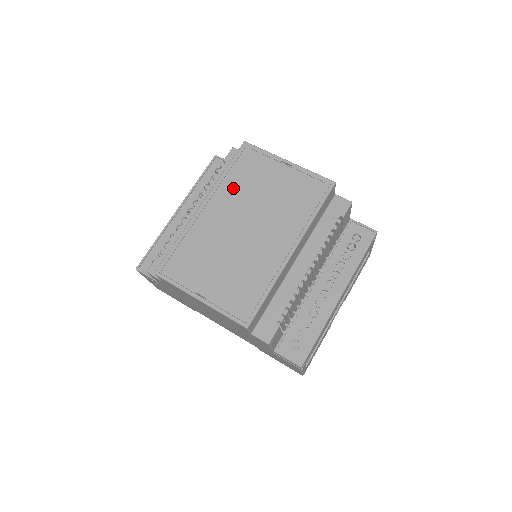
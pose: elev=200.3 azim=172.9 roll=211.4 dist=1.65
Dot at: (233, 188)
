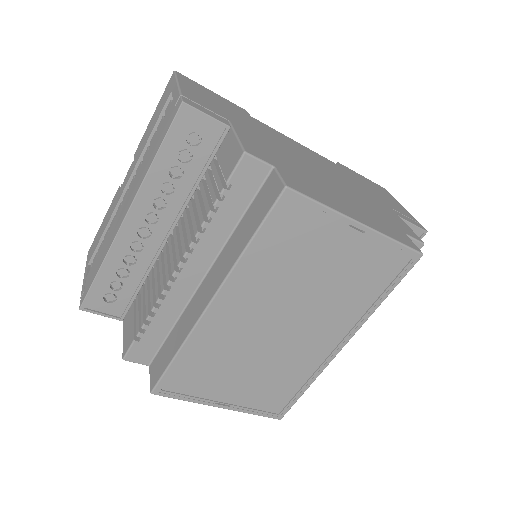
Dot at: (263, 274)
